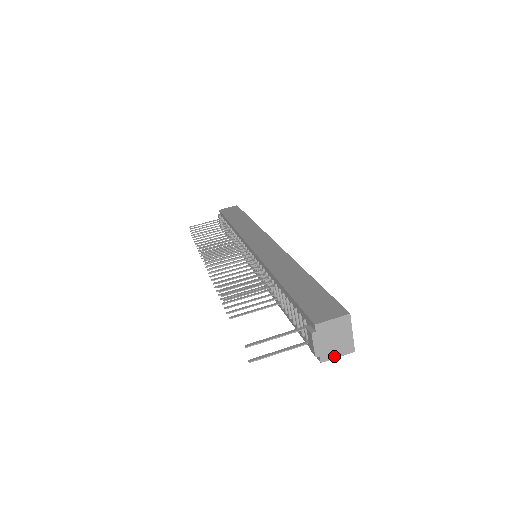
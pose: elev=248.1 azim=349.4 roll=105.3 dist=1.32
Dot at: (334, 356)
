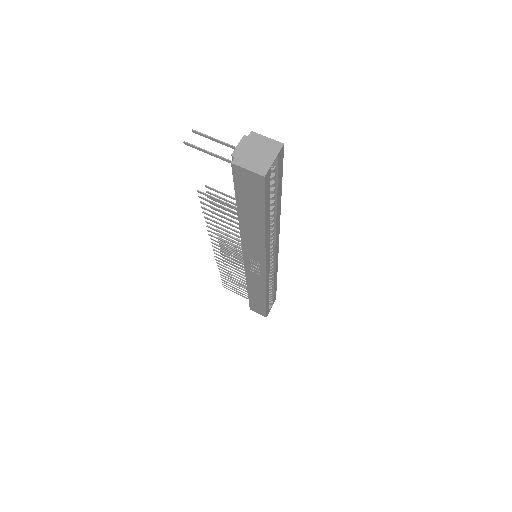
Dot at: (246, 166)
